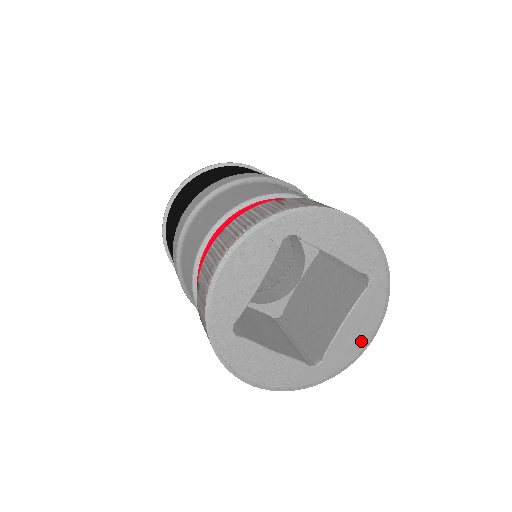
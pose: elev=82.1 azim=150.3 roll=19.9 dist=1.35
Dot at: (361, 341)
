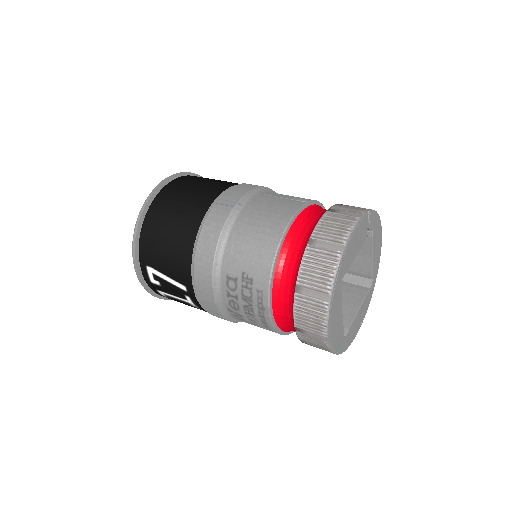
Dot at: (357, 328)
